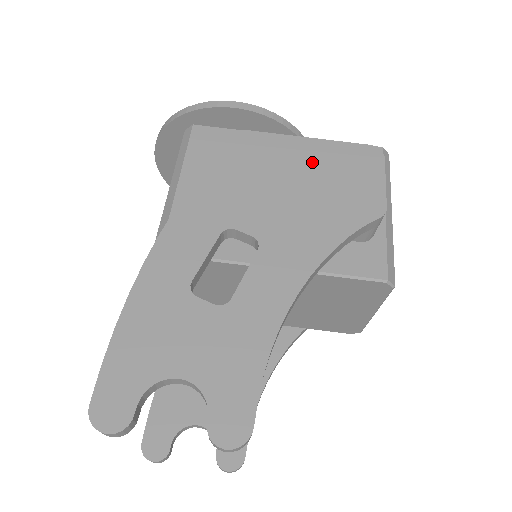
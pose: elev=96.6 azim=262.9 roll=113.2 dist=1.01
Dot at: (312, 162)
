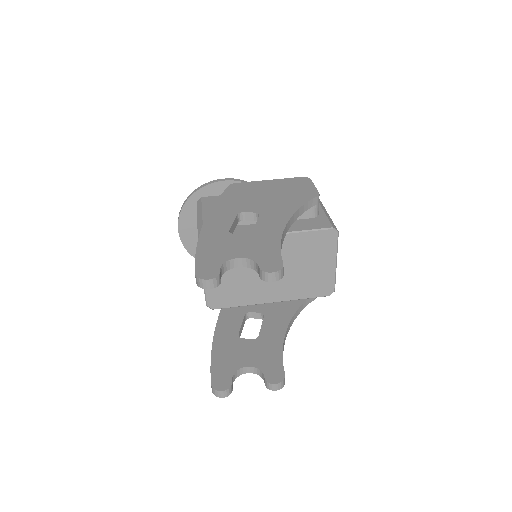
Dot at: (274, 186)
